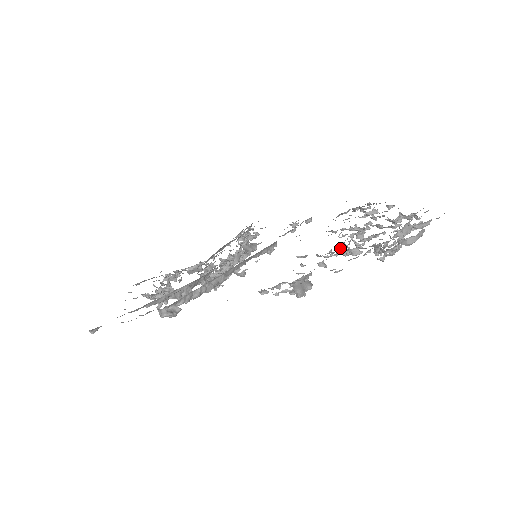
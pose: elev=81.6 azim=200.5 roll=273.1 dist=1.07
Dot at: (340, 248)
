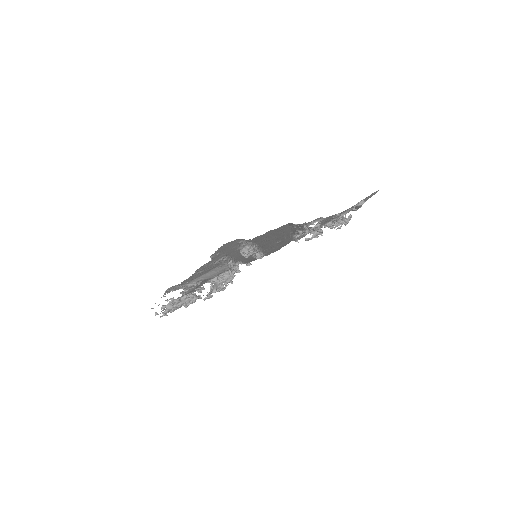
Dot at: occluded
